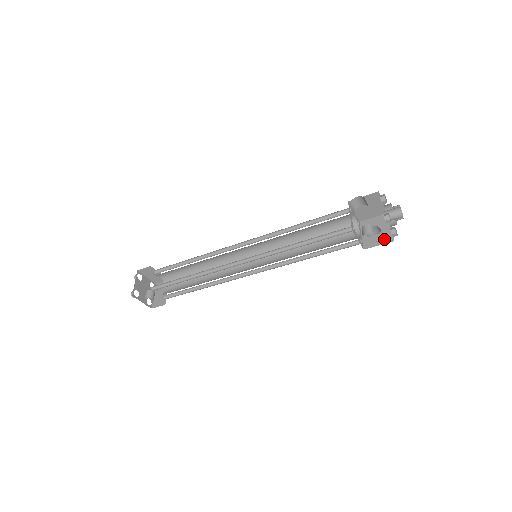
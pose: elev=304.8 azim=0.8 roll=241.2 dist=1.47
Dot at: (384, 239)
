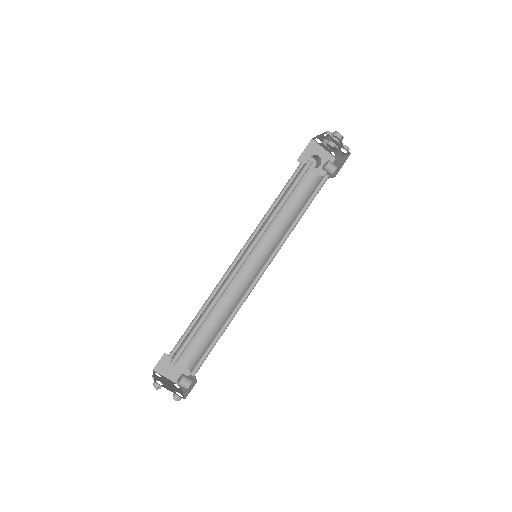
Dot at: occluded
